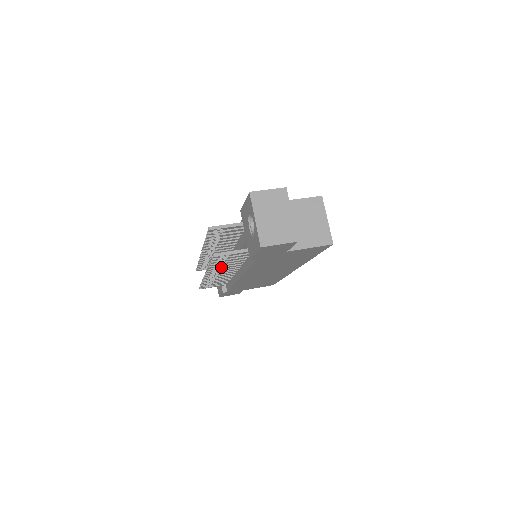
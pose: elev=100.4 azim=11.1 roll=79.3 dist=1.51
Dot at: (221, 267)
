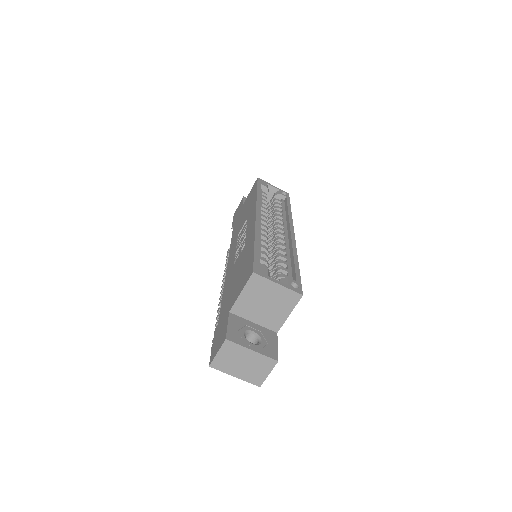
Dot at: occluded
